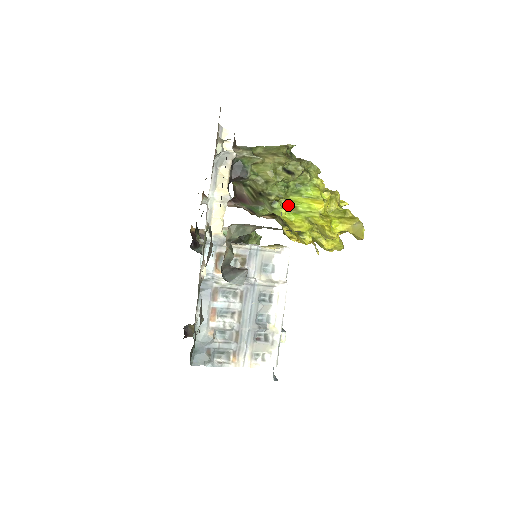
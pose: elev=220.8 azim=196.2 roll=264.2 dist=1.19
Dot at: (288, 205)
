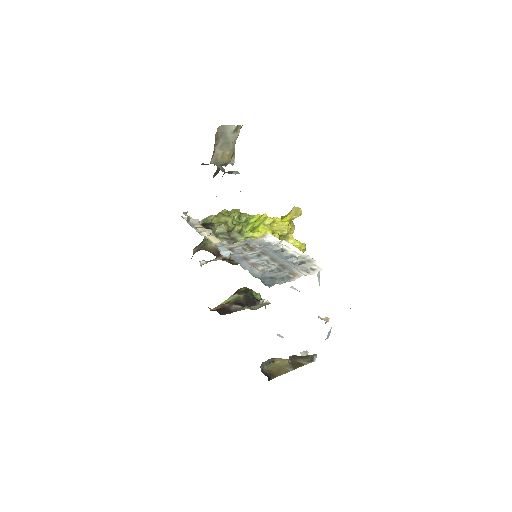
Dot at: occluded
